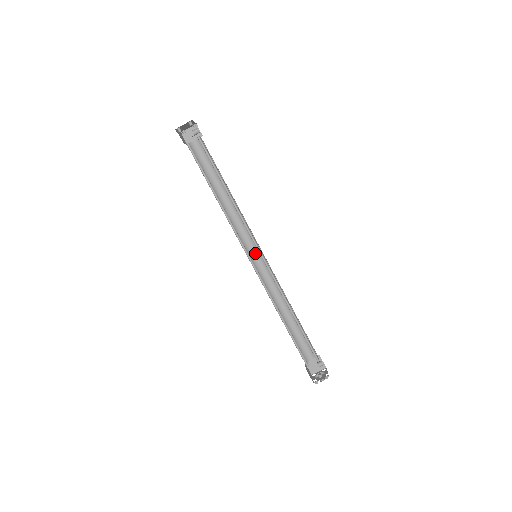
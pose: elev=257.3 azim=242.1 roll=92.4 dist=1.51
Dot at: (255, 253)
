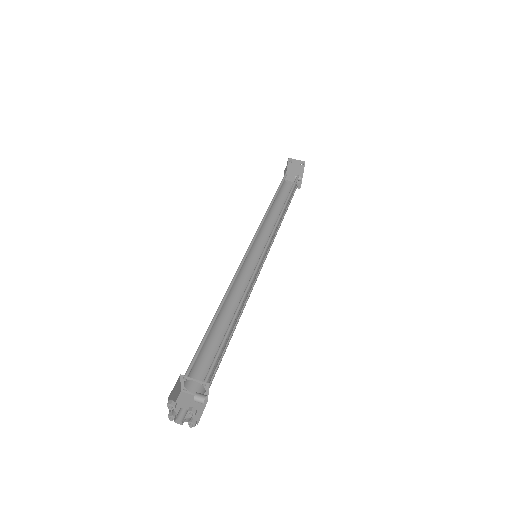
Dot at: (256, 261)
